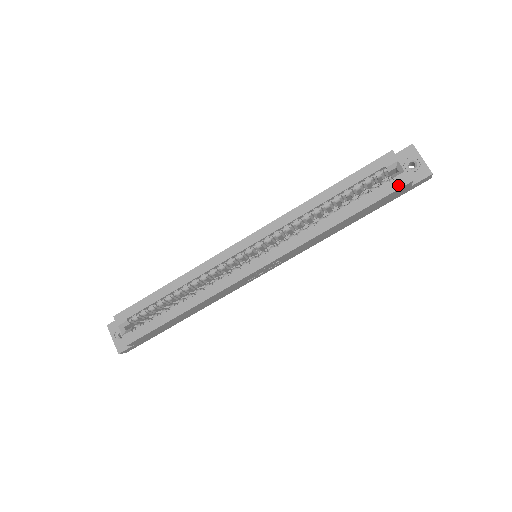
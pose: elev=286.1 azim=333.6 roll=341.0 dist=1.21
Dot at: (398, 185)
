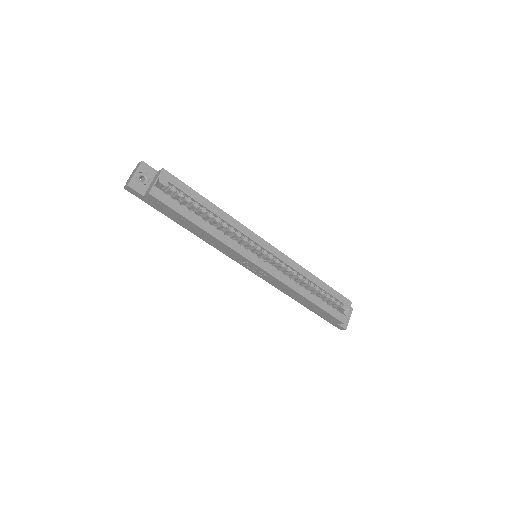
Dot at: (340, 318)
